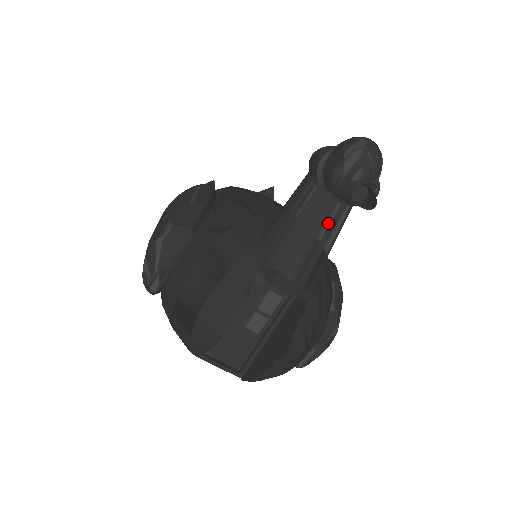
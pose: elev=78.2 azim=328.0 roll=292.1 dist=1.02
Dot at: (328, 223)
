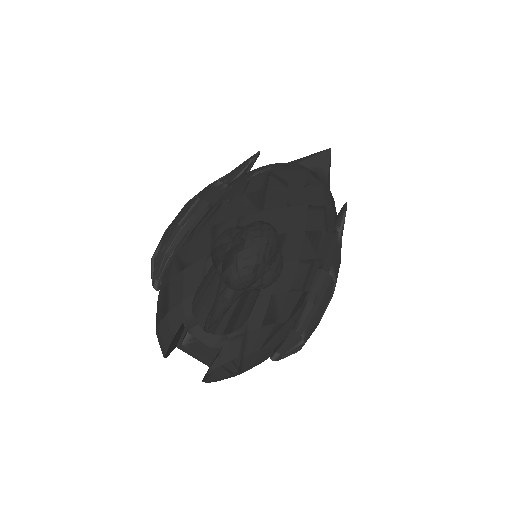
Dot at: occluded
